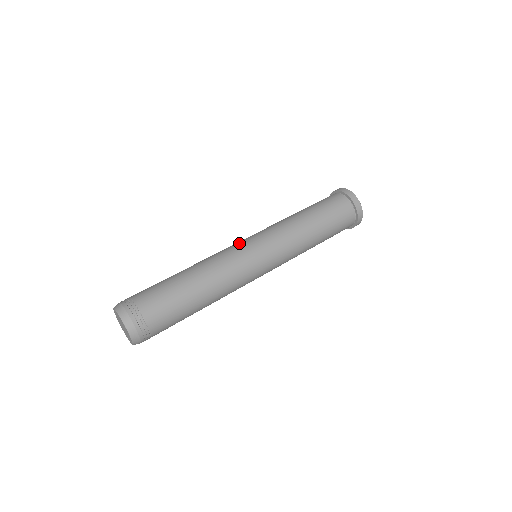
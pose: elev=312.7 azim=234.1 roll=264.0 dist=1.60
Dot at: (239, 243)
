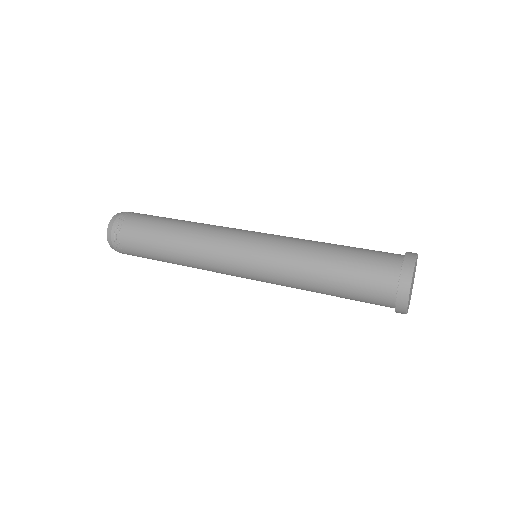
Dot at: (241, 231)
